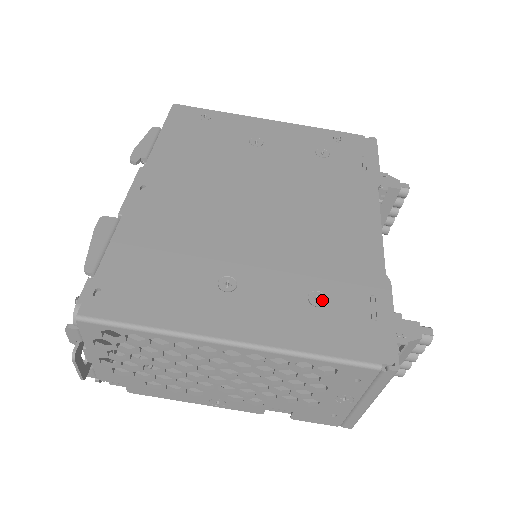
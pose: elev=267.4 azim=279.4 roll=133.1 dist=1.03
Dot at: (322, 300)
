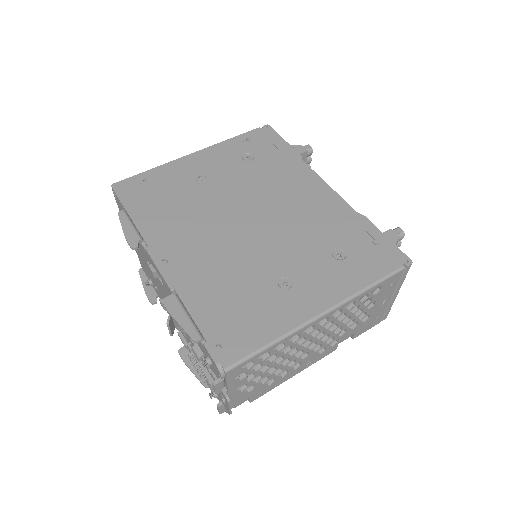
Dot at: (342, 253)
